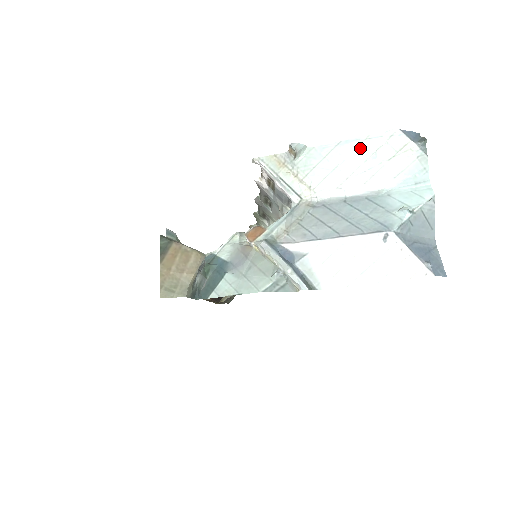
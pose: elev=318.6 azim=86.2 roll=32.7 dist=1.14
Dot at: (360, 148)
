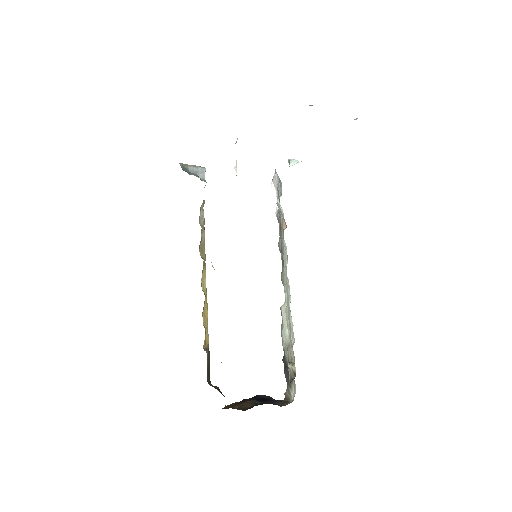
Dot at: occluded
